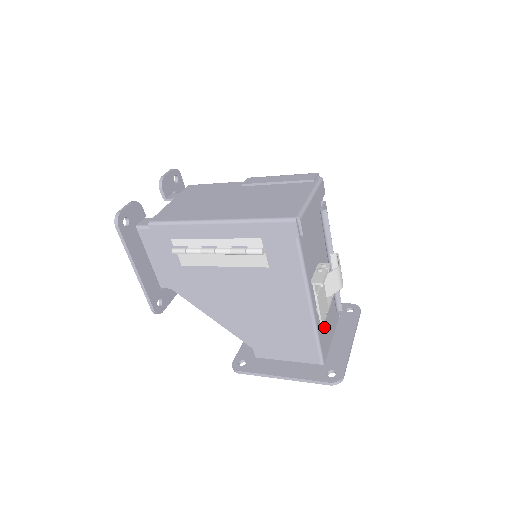
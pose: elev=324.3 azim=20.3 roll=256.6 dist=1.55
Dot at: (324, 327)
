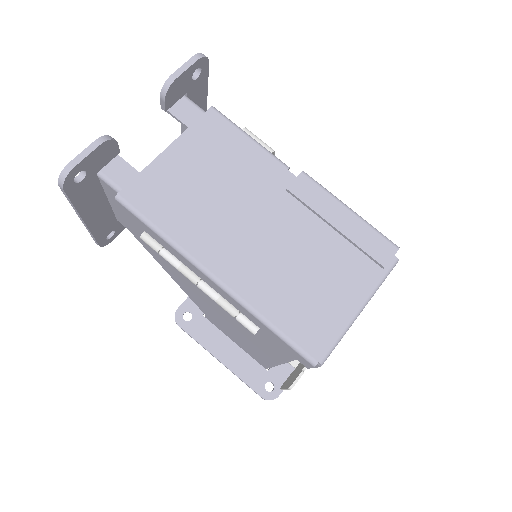
Dot at: occluded
